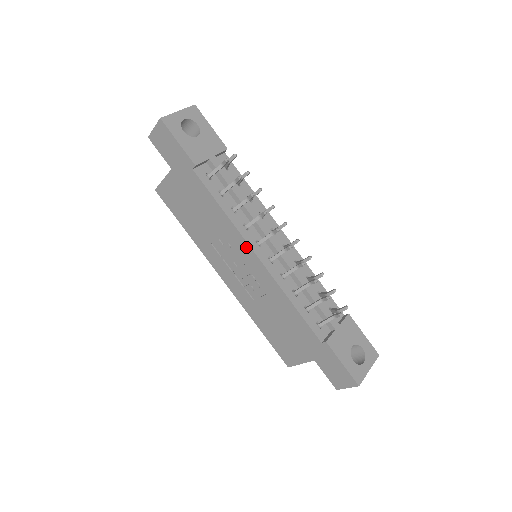
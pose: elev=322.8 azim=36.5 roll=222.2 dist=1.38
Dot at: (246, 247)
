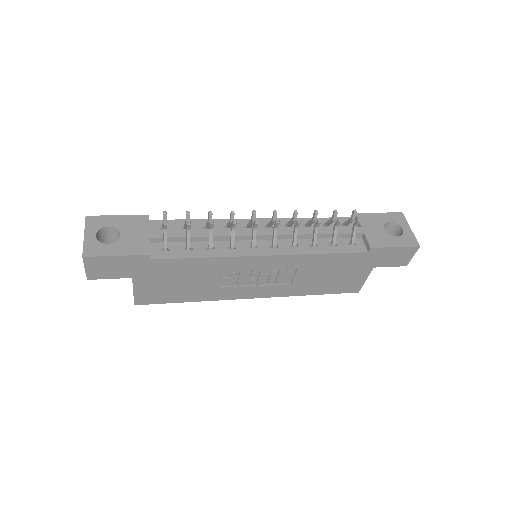
Dot at: (249, 260)
